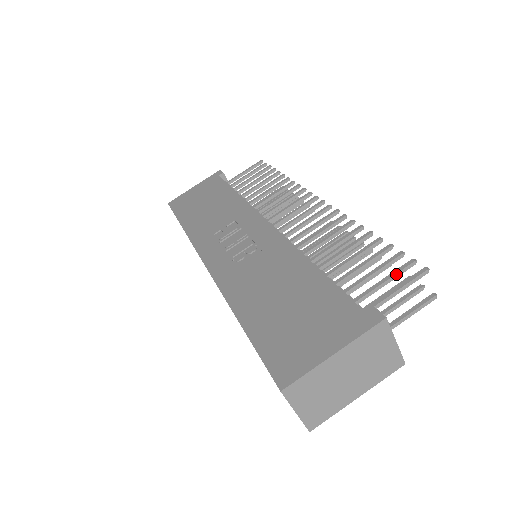
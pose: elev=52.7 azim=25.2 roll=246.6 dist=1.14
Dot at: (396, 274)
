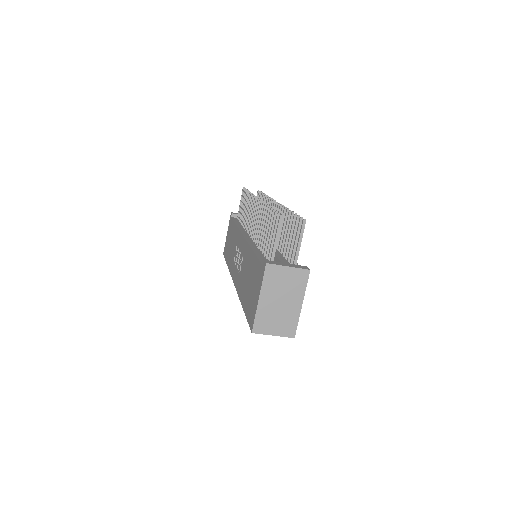
Dot at: (275, 229)
